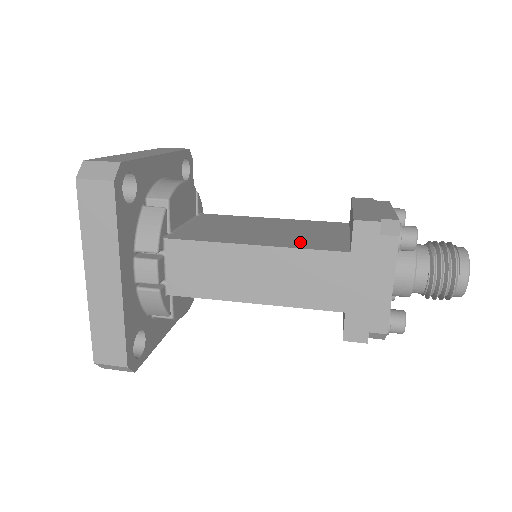
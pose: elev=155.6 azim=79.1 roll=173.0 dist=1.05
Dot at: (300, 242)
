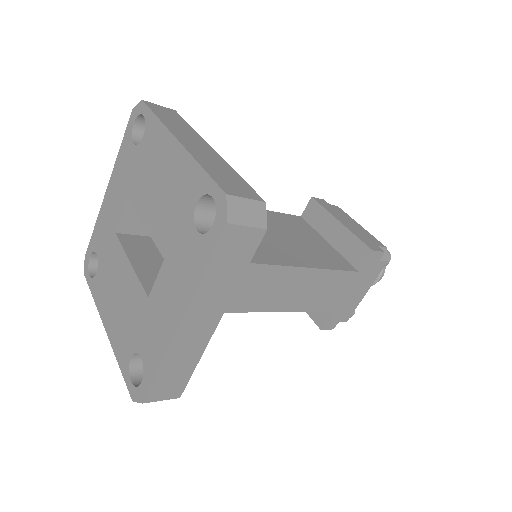
Dot at: (320, 258)
